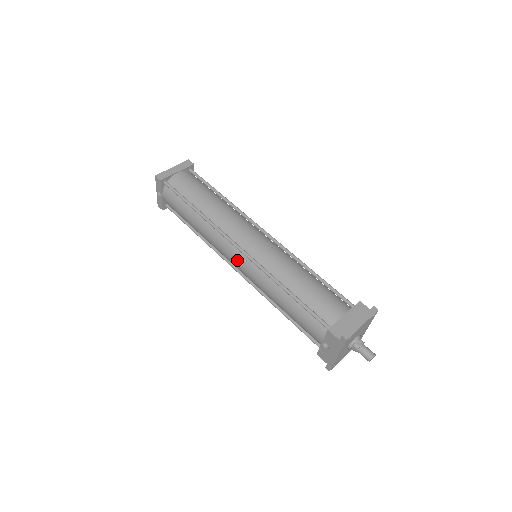
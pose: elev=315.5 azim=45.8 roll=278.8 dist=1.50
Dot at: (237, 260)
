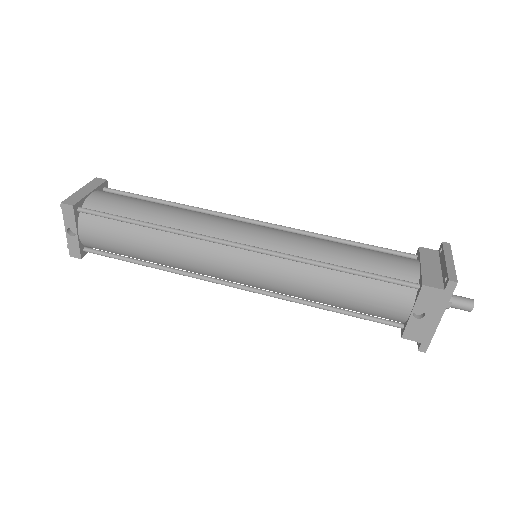
Dot at: (241, 265)
